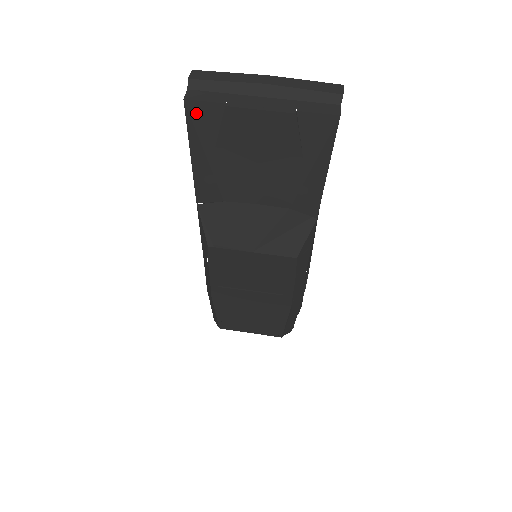
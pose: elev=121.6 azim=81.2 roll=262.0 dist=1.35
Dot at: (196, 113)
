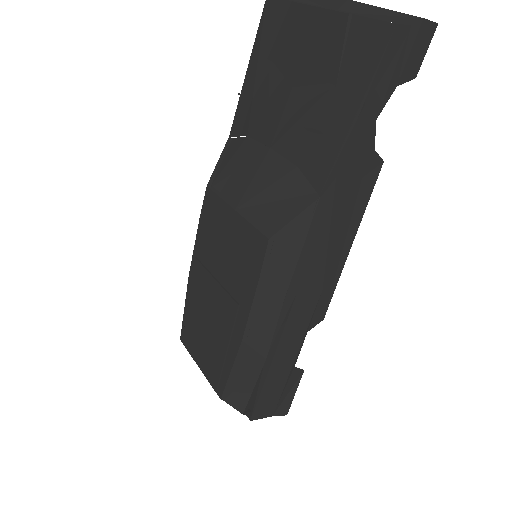
Dot at: (269, 14)
